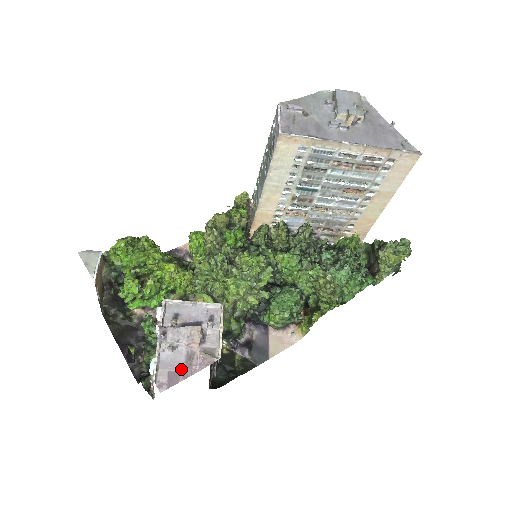
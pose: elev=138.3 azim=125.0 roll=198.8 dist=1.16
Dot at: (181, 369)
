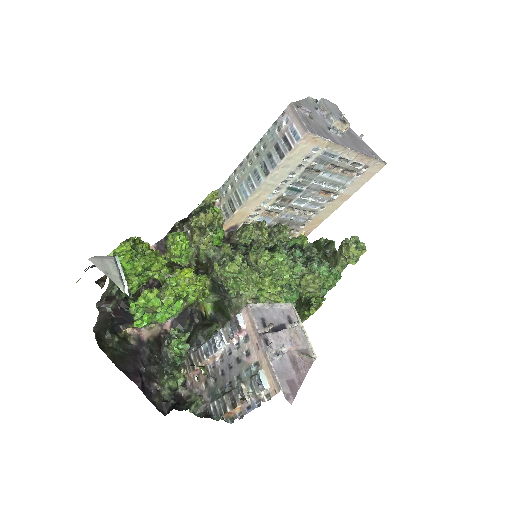
Dot at: (293, 376)
